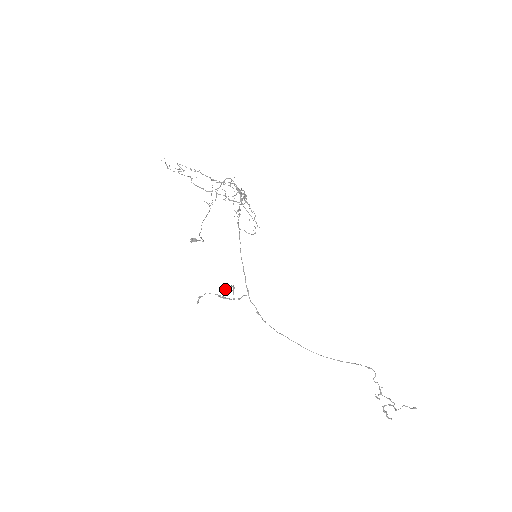
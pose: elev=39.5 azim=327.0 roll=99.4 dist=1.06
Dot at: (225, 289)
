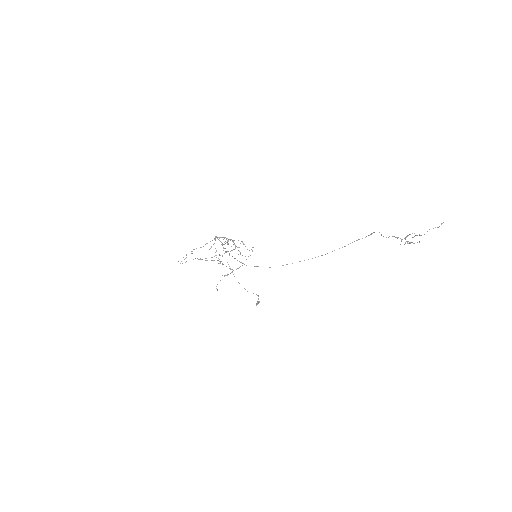
Dot at: occluded
